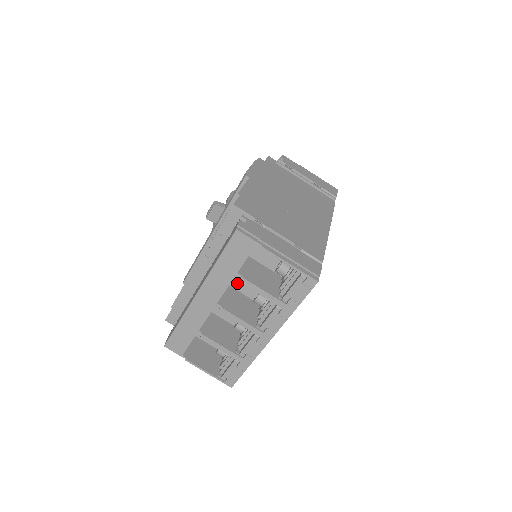
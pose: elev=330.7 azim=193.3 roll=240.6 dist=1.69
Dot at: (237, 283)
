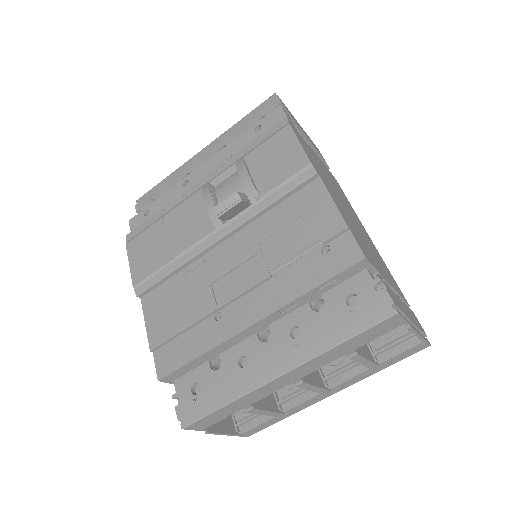
Dot at: occluded
